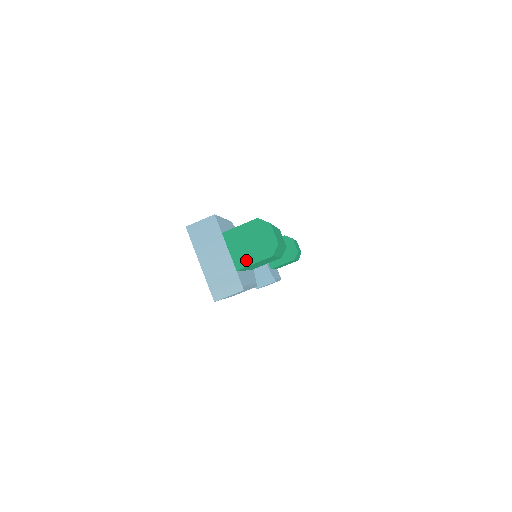
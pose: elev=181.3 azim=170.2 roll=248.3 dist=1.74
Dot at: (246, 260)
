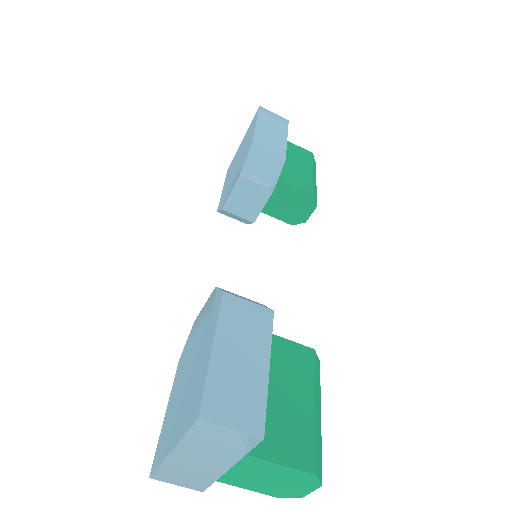
Dot at: (242, 483)
